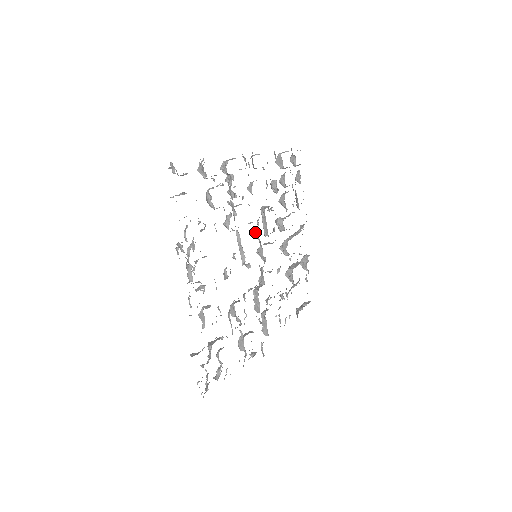
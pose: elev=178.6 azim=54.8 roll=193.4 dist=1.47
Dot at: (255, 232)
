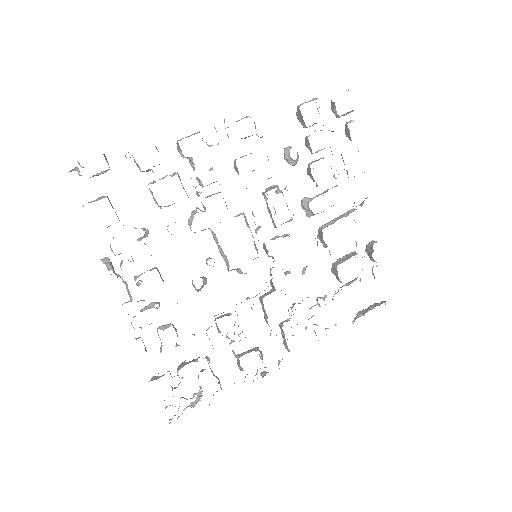
Dot at: (248, 226)
